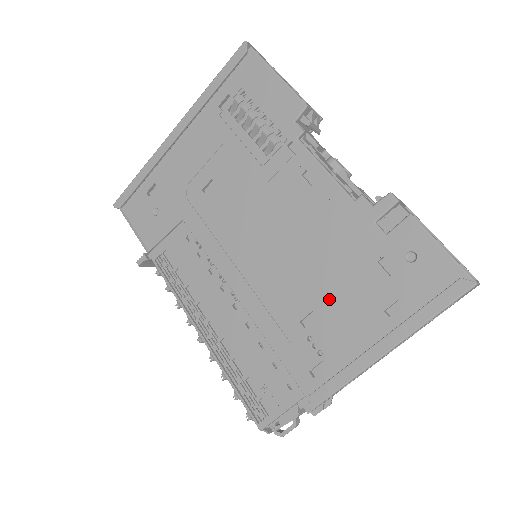
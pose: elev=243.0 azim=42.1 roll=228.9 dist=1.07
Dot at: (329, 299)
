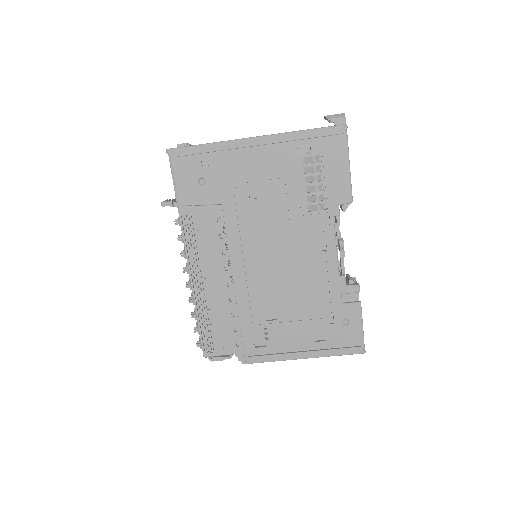
Dot at: (290, 315)
